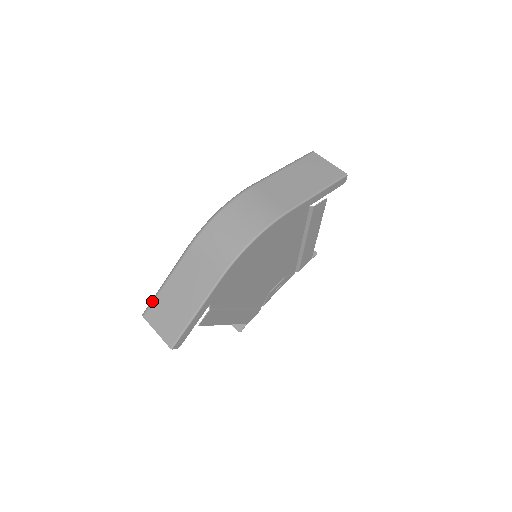
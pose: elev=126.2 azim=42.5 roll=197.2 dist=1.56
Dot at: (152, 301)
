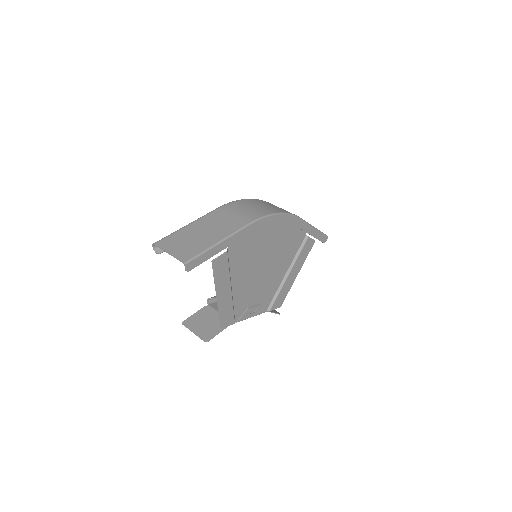
Dot at: (169, 235)
